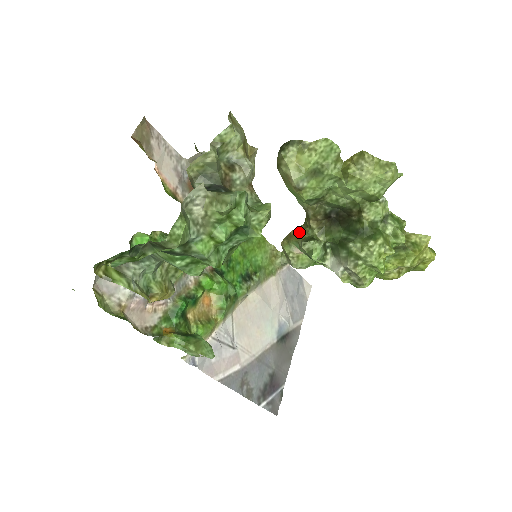
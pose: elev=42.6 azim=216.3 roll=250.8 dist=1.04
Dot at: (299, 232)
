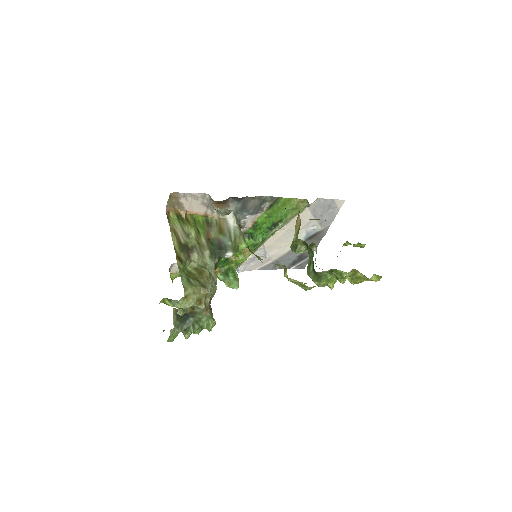
Dot at: (295, 231)
